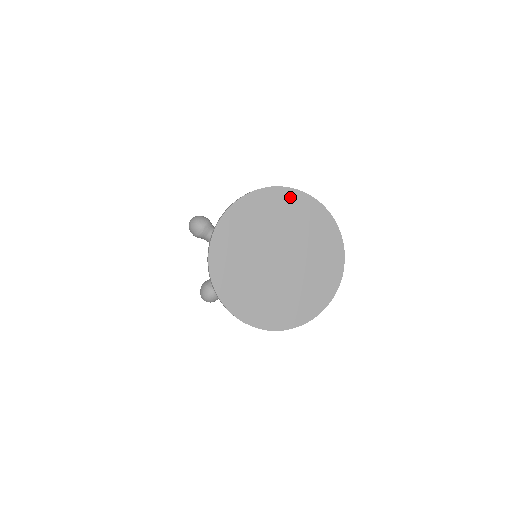
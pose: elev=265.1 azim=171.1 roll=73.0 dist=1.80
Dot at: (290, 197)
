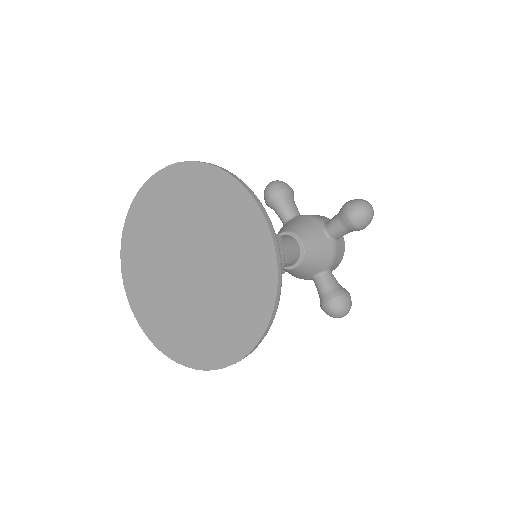
Dot at: (226, 188)
